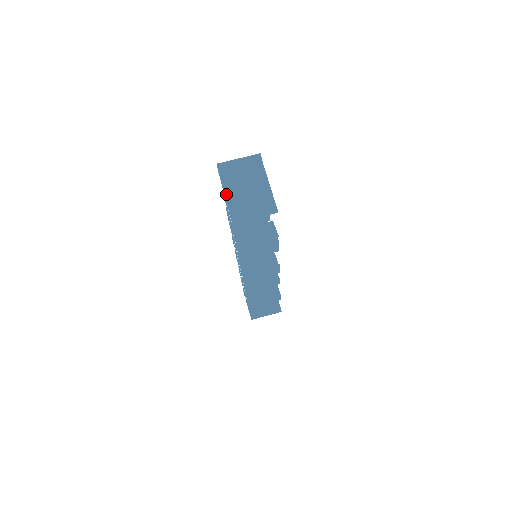
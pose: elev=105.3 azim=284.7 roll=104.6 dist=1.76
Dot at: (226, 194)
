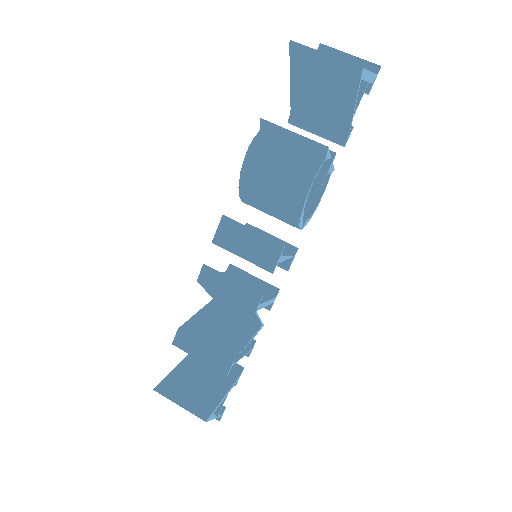
Dot at: occluded
